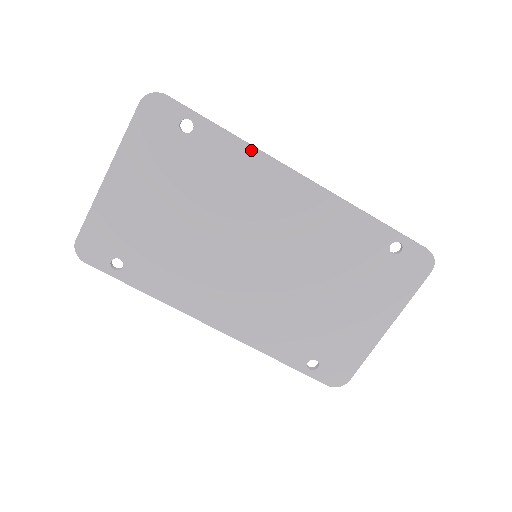
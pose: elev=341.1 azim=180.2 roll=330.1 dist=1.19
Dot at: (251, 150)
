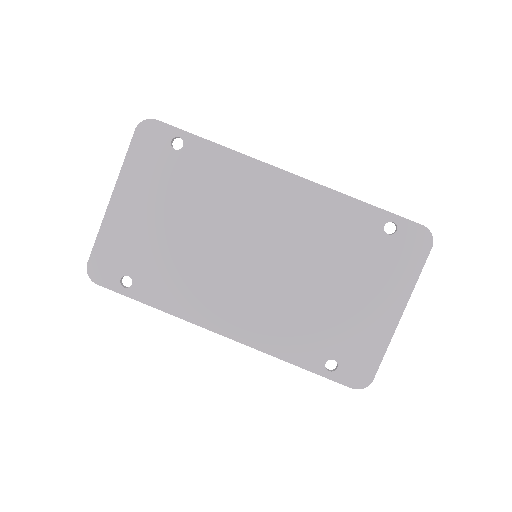
Dot at: (237, 155)
